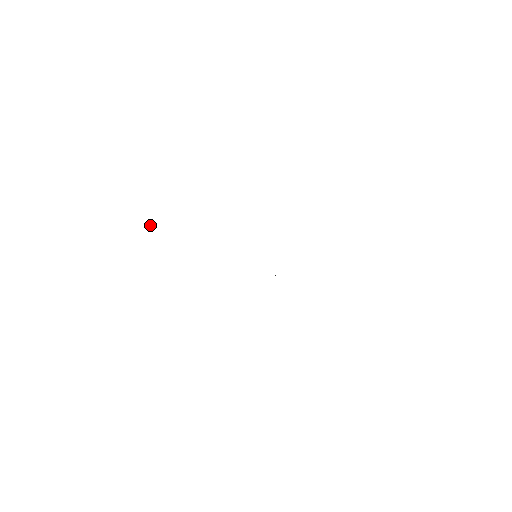
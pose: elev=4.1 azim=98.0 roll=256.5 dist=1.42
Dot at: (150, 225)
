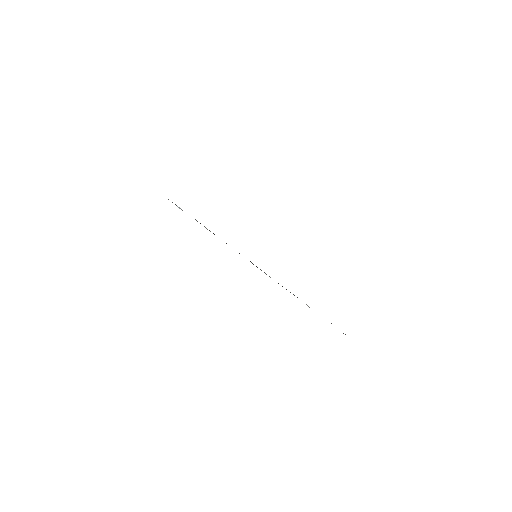
Dot at: (180, 208)
